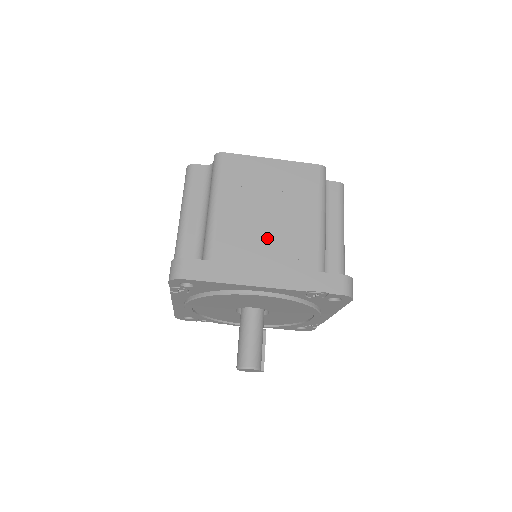
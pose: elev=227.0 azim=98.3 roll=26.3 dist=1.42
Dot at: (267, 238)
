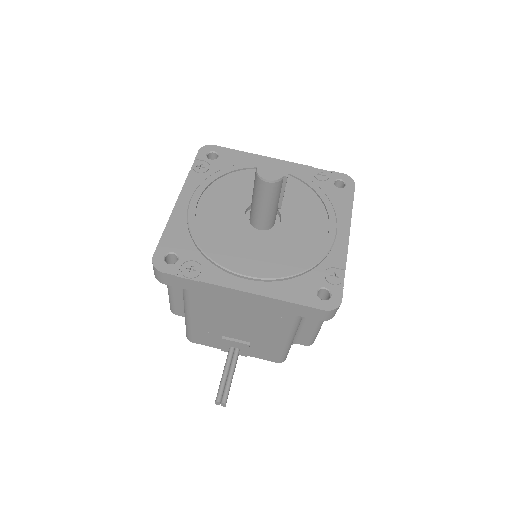
Dot at: occluded
